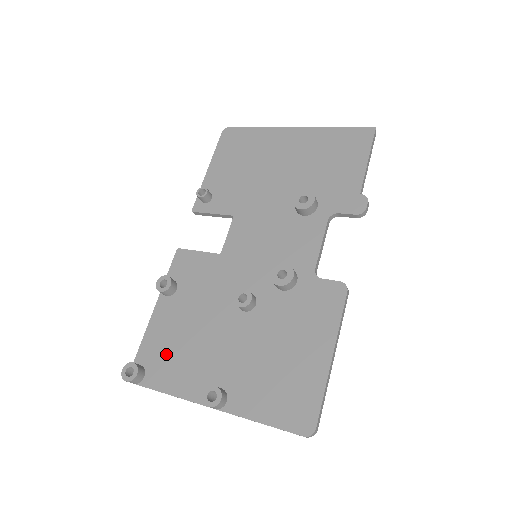
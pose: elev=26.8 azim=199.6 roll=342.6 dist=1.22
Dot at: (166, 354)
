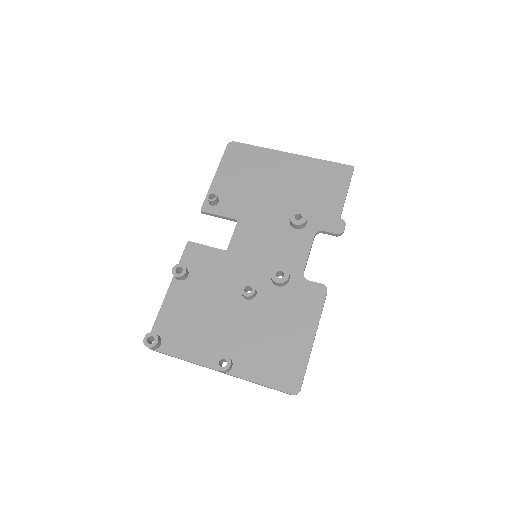
Dot at: (180, 328)
